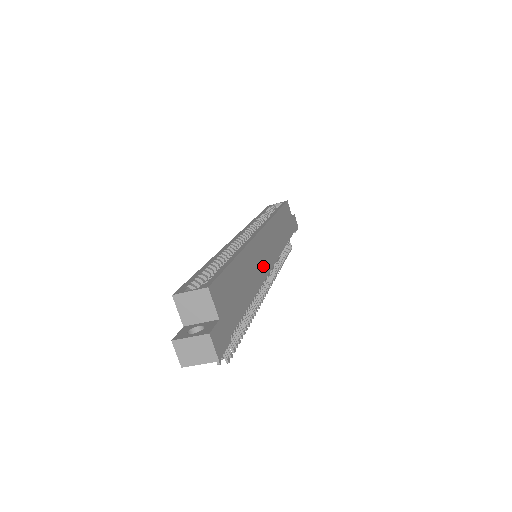
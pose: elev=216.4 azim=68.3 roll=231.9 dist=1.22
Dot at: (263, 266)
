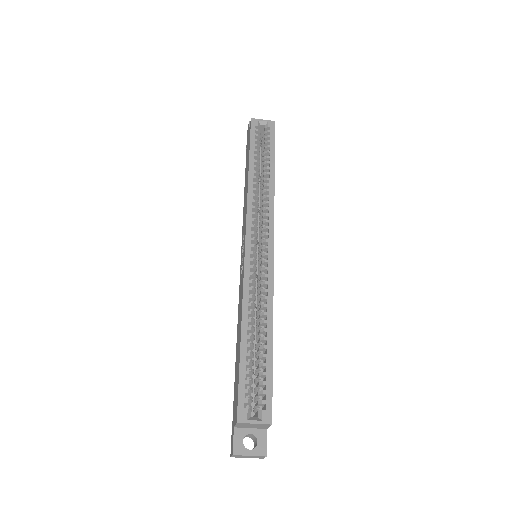
Dot at: occluded
